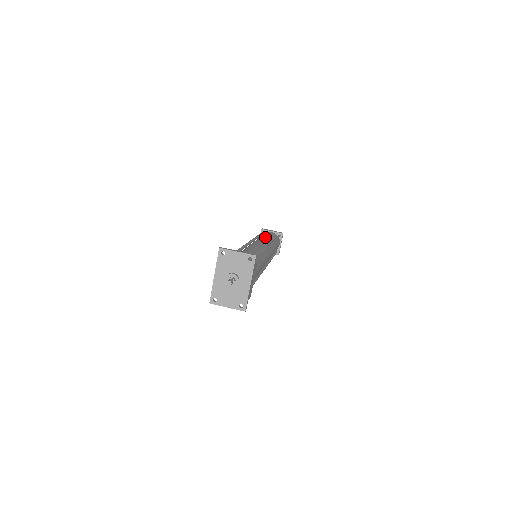
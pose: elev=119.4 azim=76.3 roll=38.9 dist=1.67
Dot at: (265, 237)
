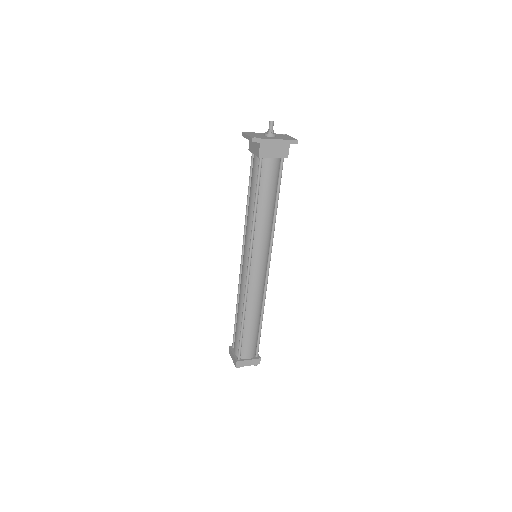
Dot at: occluded
